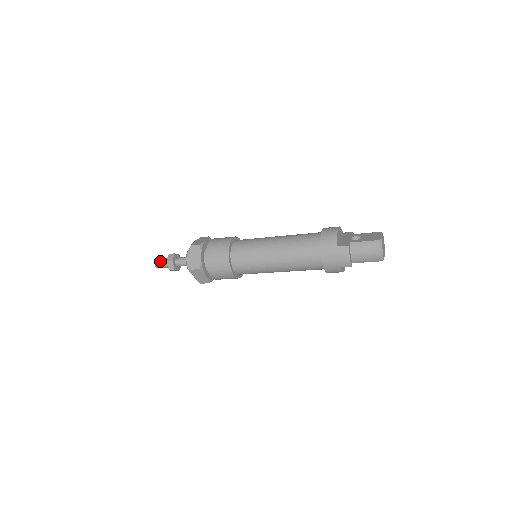
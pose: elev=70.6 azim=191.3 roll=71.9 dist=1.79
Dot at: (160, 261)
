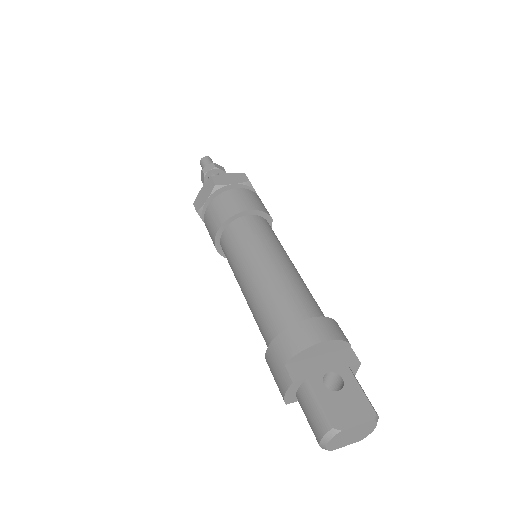
Dot at: (204, 162)
